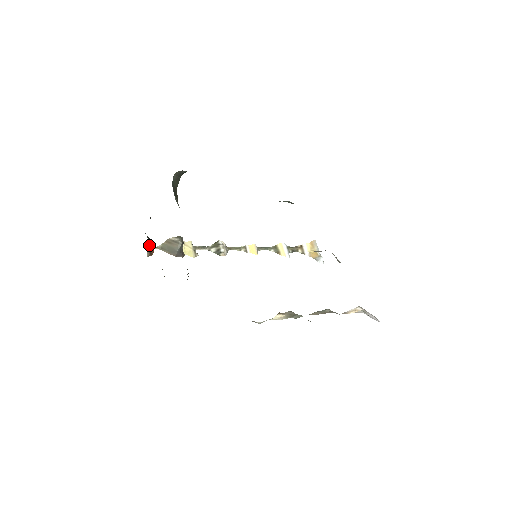
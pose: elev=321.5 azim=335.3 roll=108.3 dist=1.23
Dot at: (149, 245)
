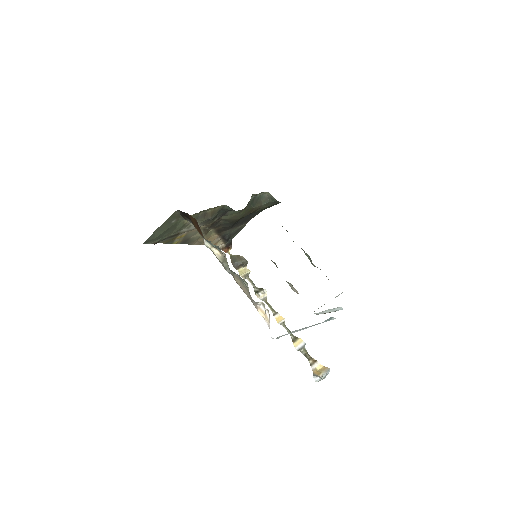
Dot at: (227, 244)
